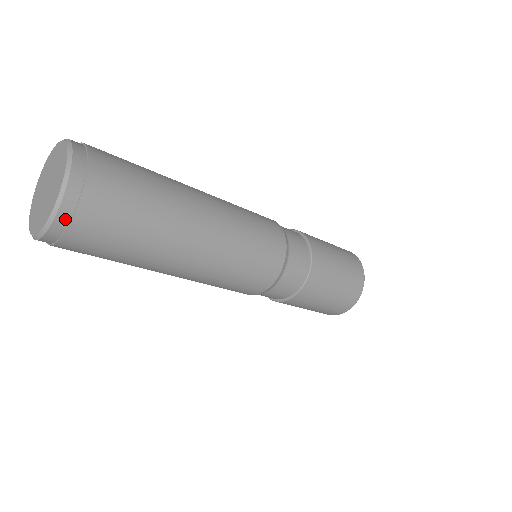
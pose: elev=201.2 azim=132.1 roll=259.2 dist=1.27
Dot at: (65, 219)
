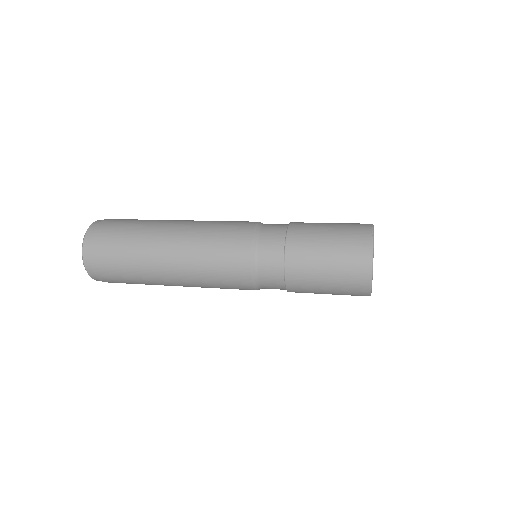
Dot at: occluded
